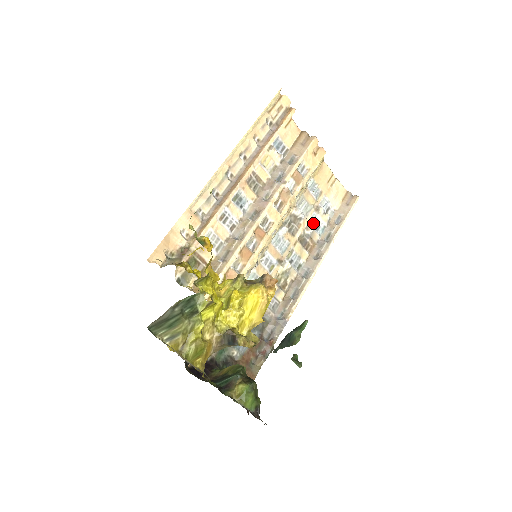
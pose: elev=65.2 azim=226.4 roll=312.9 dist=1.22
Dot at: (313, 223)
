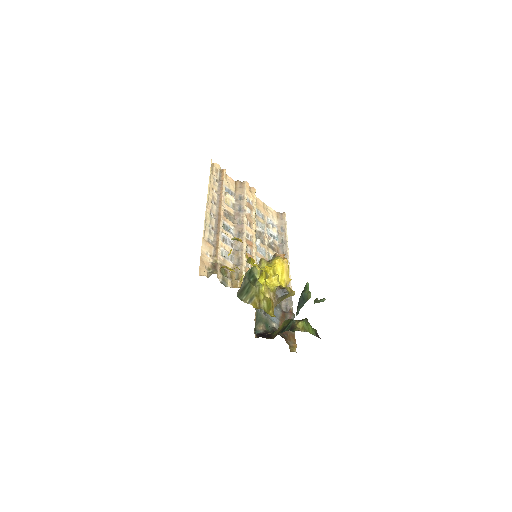
Dot at: (270, 235)
